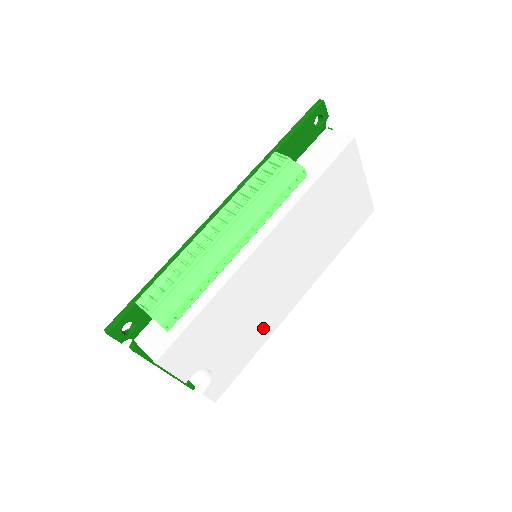
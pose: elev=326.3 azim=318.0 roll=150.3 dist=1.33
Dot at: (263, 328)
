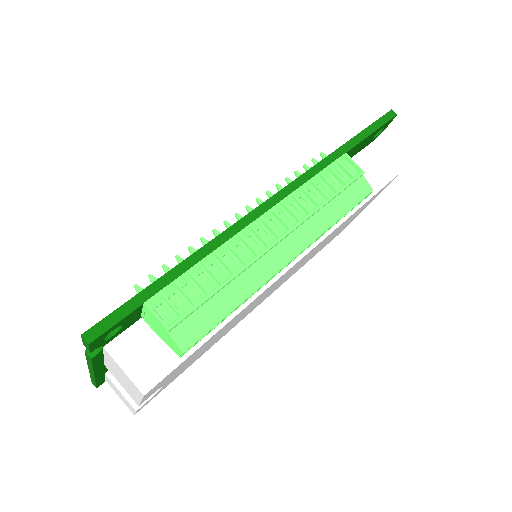
Dot at: (221, 336)
